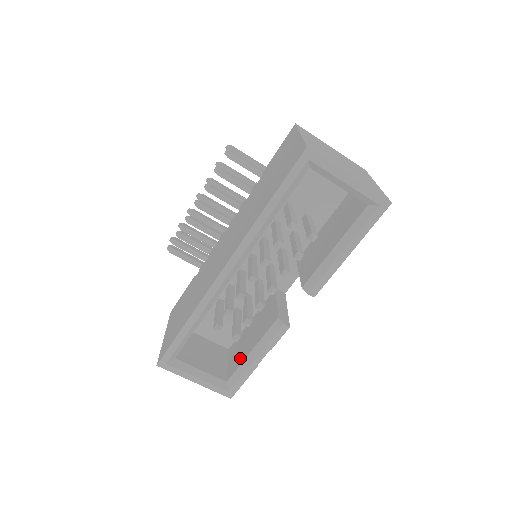
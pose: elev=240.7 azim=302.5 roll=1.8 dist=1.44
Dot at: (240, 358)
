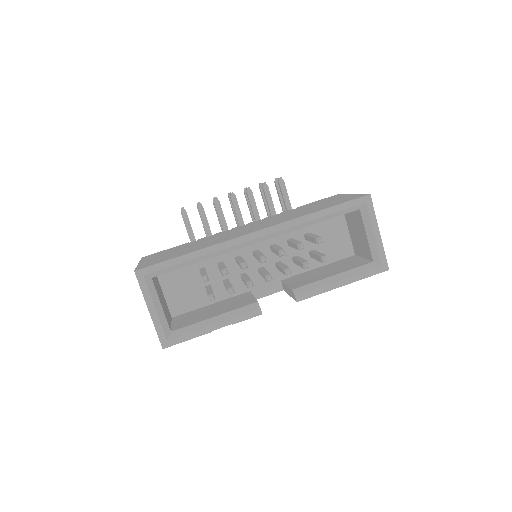
Dot at: (195, 320)
